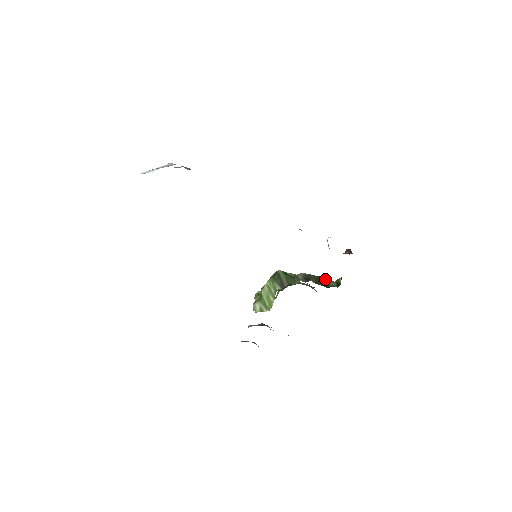
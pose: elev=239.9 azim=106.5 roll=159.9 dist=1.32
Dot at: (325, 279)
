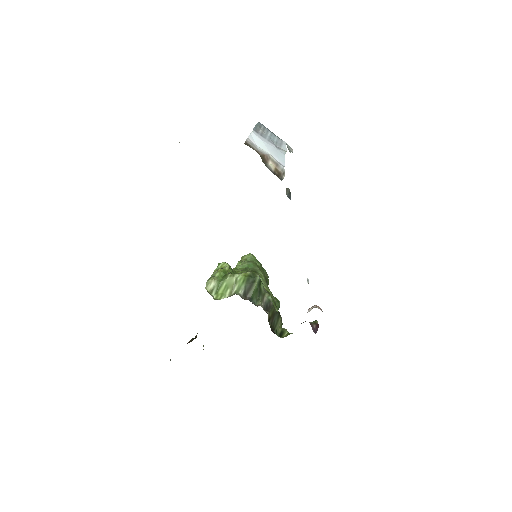
Dot at: (279, 319)
